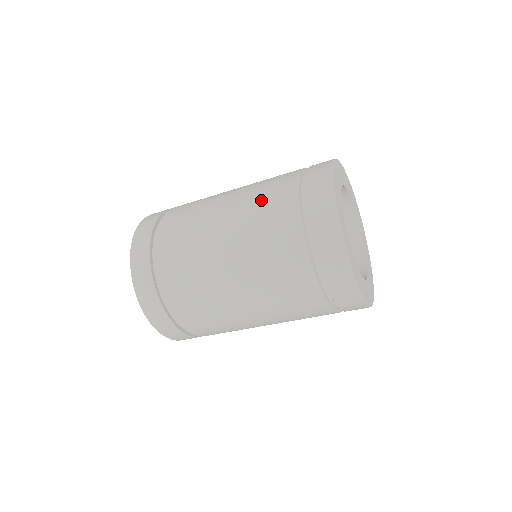
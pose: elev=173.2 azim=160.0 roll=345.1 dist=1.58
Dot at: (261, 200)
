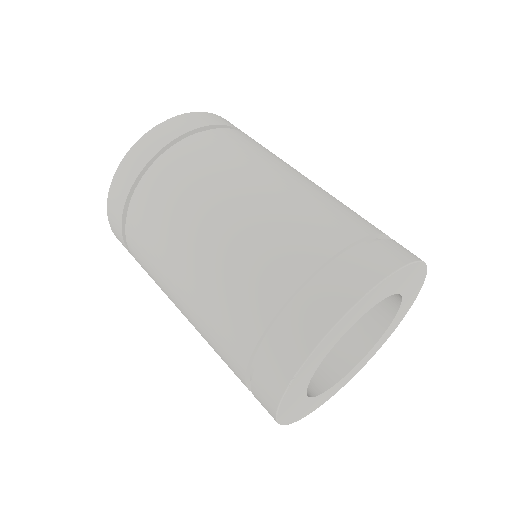
Dot at: (245, 264)
